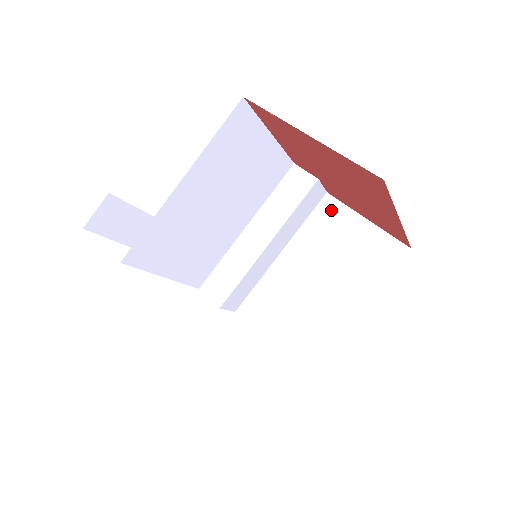
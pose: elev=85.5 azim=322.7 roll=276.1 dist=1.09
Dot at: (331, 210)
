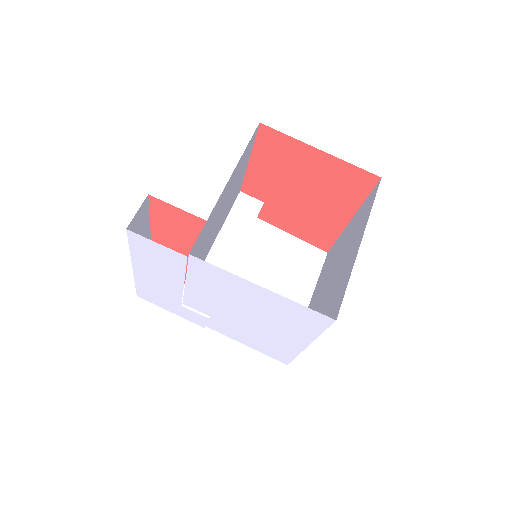
Dot at: (264, 230)
